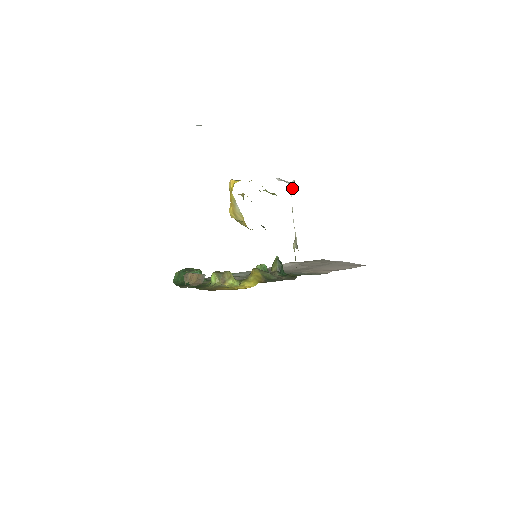
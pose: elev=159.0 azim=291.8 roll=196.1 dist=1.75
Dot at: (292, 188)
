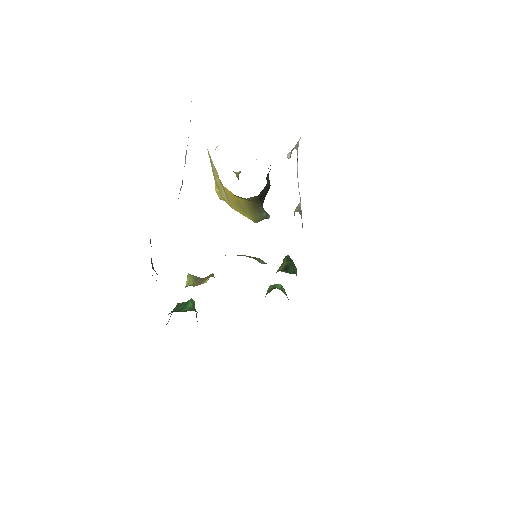
Dot at: occluded
